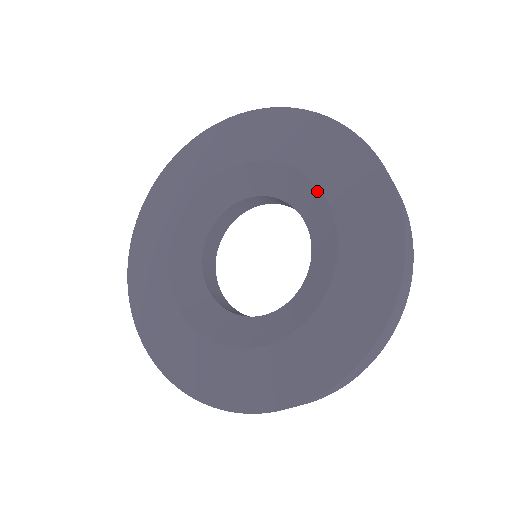
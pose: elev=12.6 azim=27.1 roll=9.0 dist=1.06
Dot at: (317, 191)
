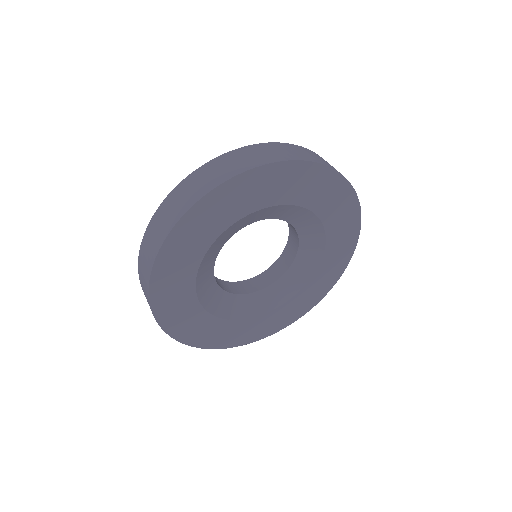
Dot at: (323, 239)
